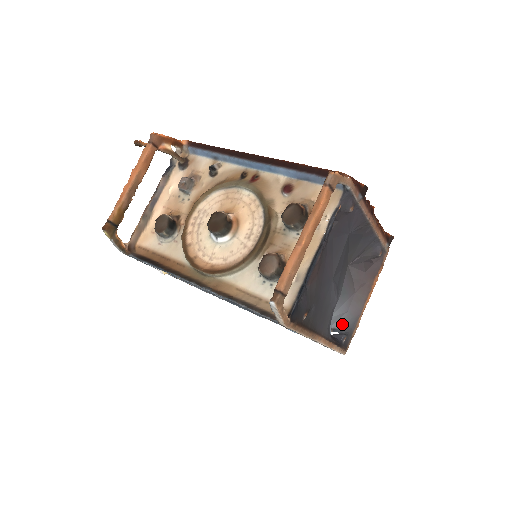
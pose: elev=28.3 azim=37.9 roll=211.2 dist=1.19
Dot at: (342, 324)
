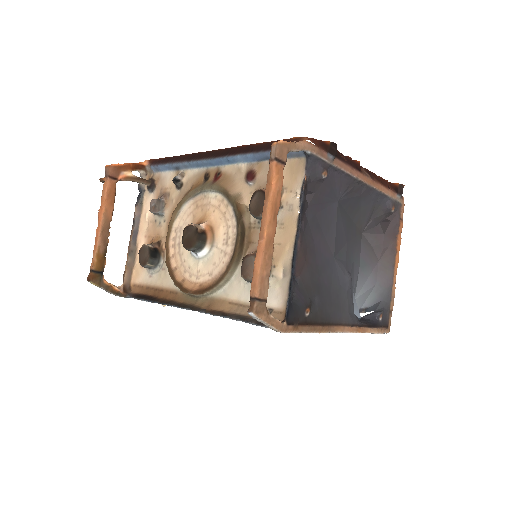
Dot at: (374, 300)
